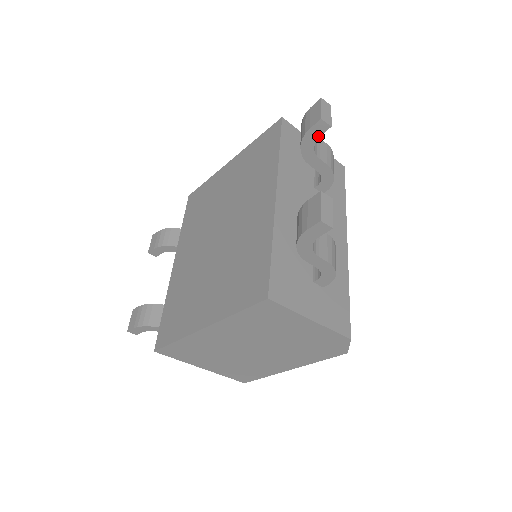
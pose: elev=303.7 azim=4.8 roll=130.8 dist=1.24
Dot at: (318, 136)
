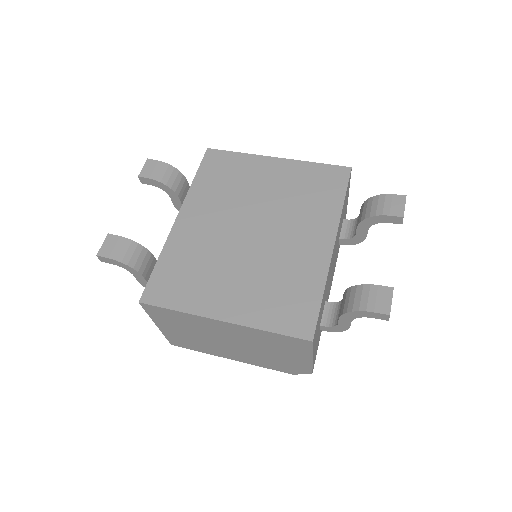
Dot at: (387, 222)
